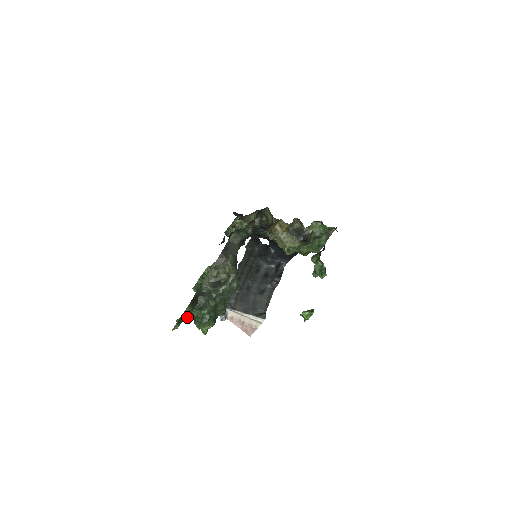
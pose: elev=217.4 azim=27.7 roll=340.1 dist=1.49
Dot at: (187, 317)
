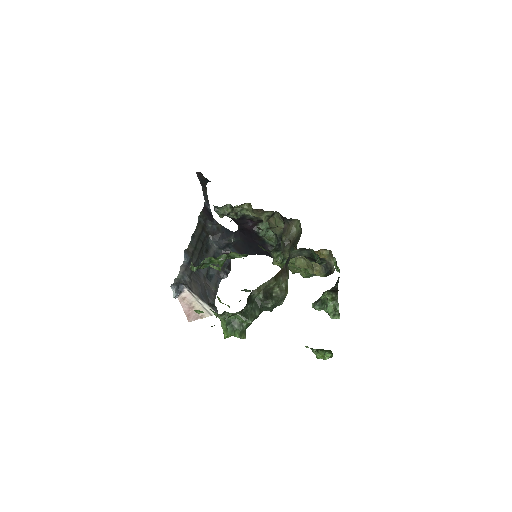
Dot at: (219, 315)
